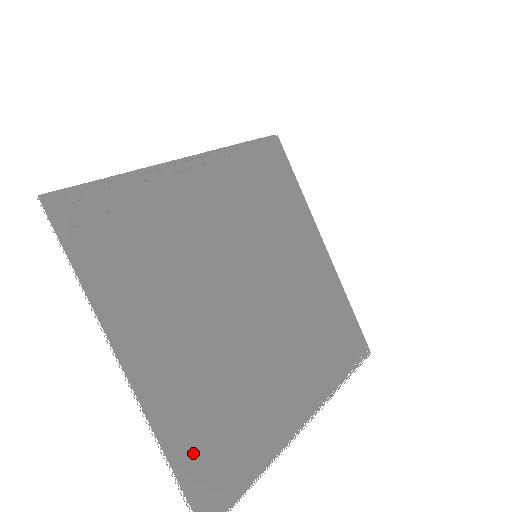
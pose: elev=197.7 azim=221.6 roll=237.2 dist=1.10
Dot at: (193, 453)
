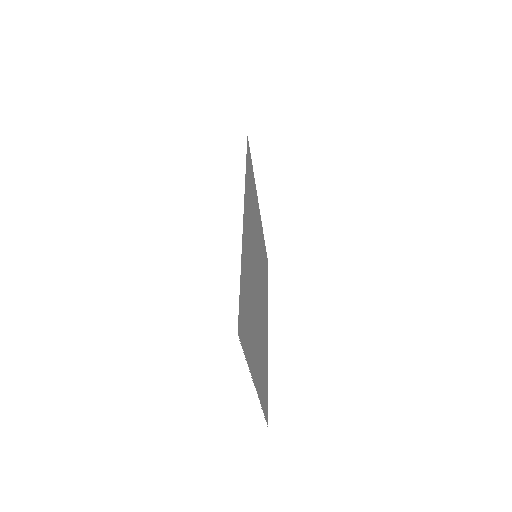
Dot at: occluded
